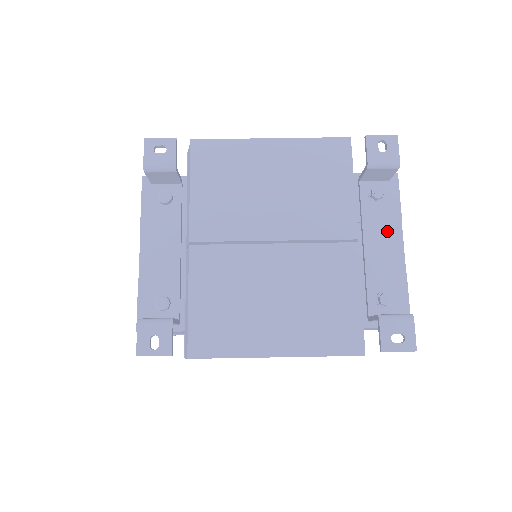
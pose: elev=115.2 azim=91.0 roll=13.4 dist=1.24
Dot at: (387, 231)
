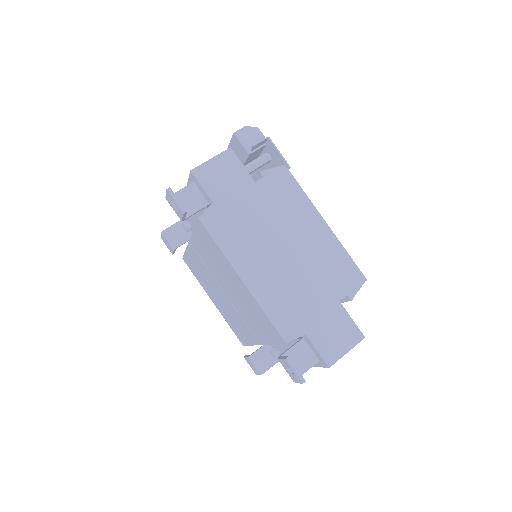
Dot at: occluded
